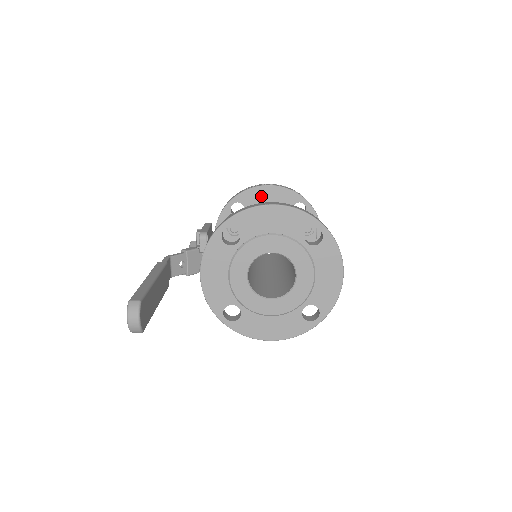
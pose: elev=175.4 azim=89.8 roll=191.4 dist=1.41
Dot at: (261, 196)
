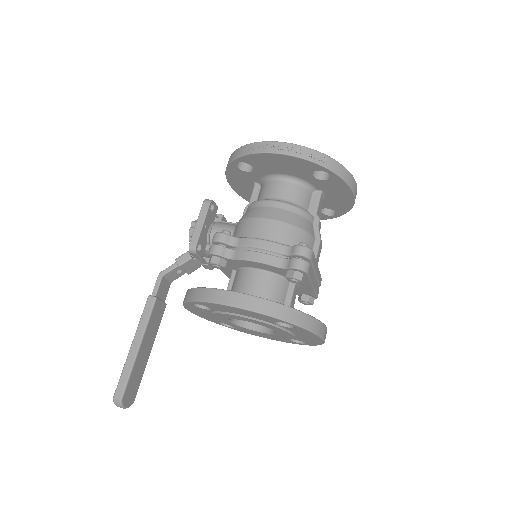
Dot at: (269, 161)
